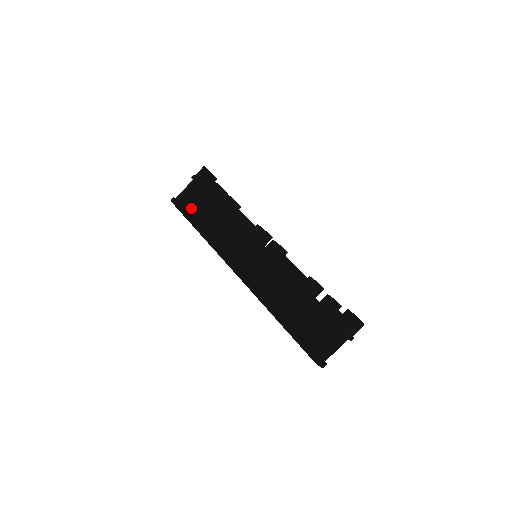
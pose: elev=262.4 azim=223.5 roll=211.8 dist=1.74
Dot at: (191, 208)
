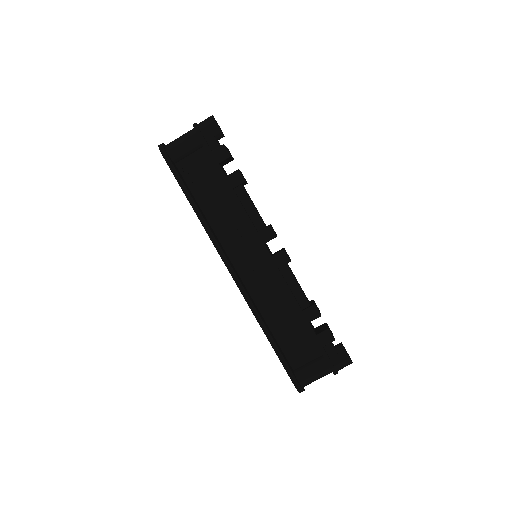
Dot at: (184, 167)
